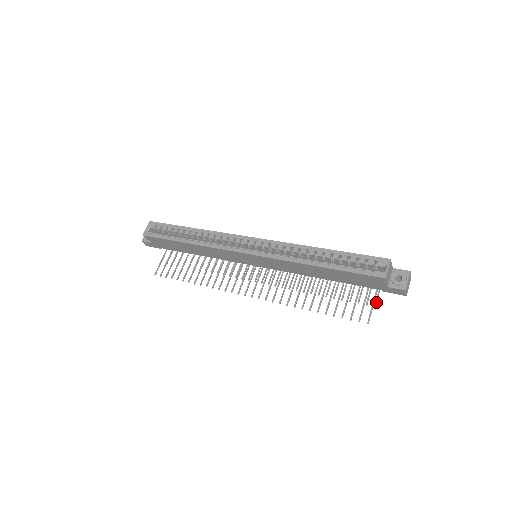
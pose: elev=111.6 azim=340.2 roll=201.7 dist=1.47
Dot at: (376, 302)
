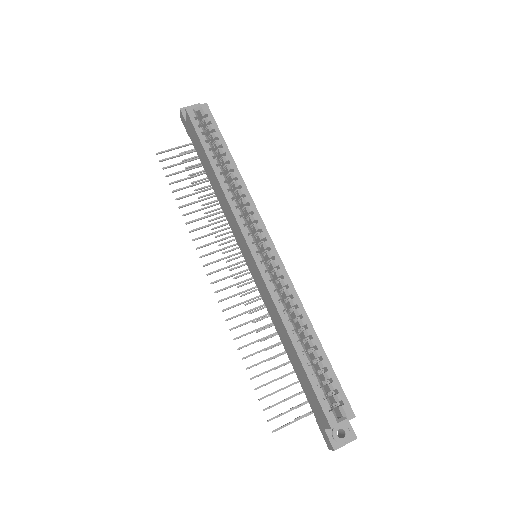
Dot at: occluded
